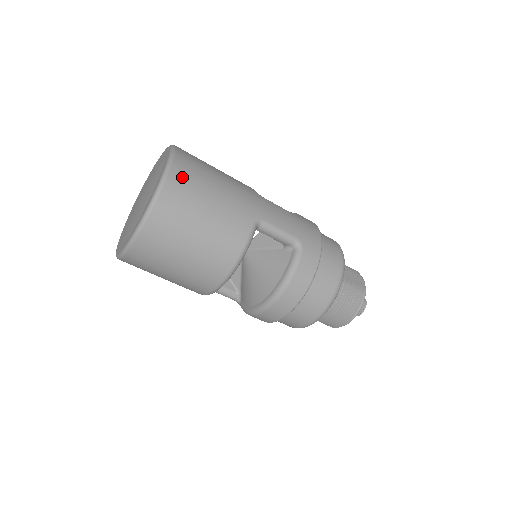
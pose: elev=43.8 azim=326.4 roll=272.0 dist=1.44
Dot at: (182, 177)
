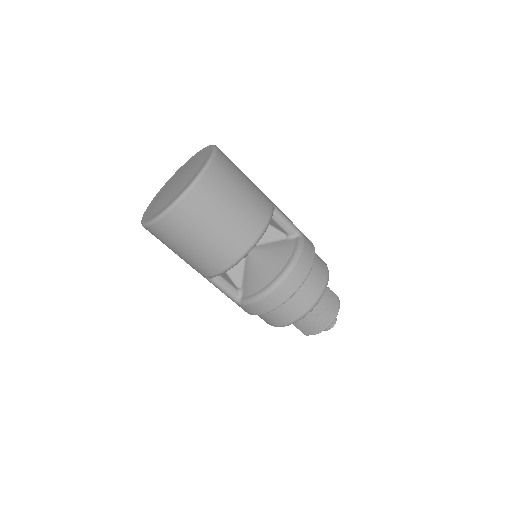
Dot at: (225, 156)
